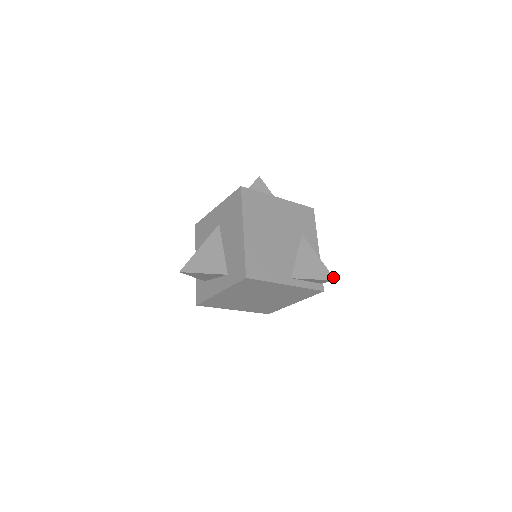
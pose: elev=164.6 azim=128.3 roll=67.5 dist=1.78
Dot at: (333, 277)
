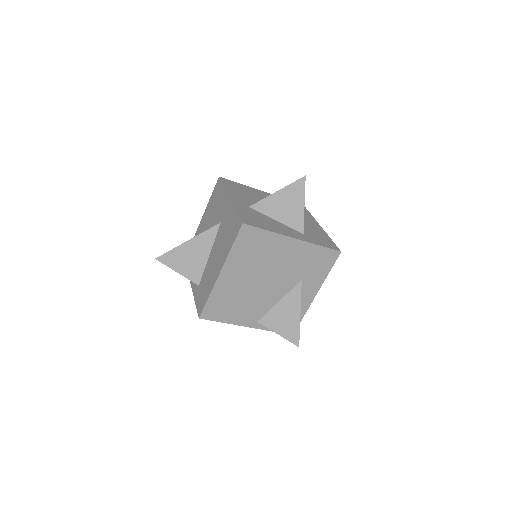
Dot at: occluded
